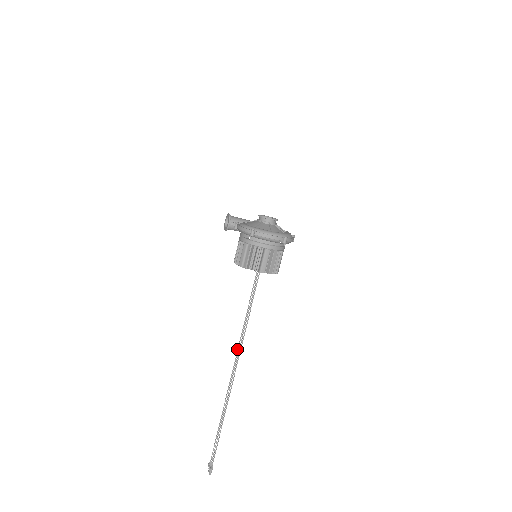
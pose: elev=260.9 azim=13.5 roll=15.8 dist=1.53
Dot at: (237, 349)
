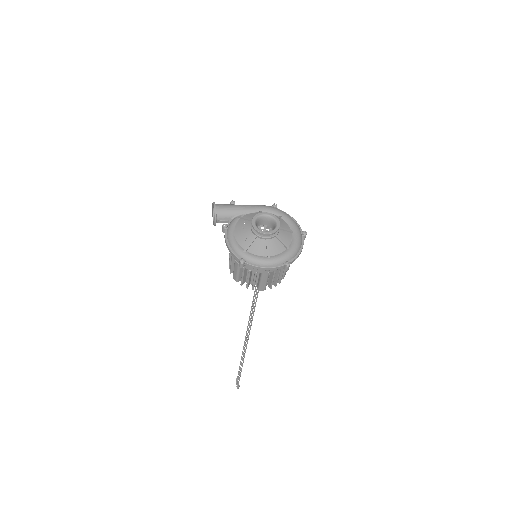
Dot at: occluded
